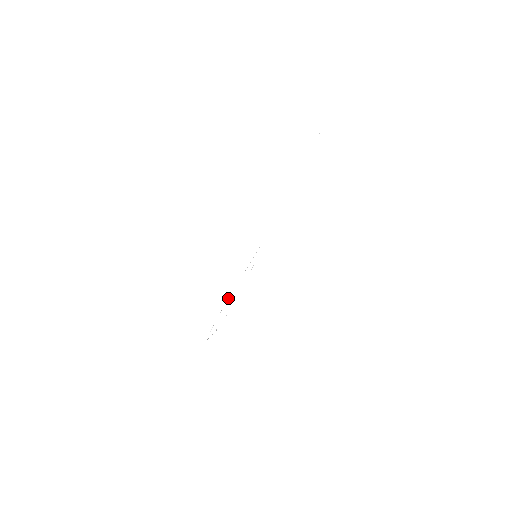
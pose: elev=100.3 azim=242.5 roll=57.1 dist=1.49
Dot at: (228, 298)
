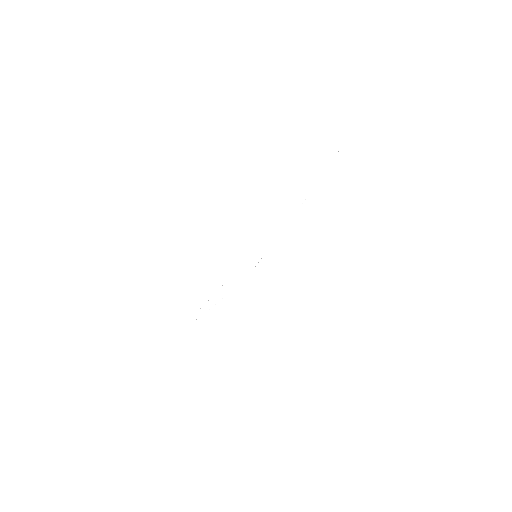
Dot at: occluded
